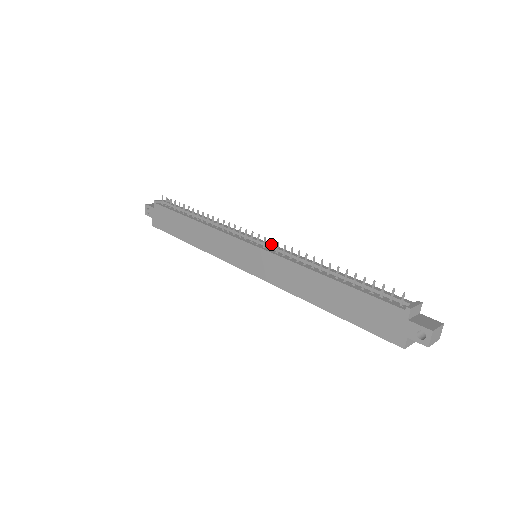
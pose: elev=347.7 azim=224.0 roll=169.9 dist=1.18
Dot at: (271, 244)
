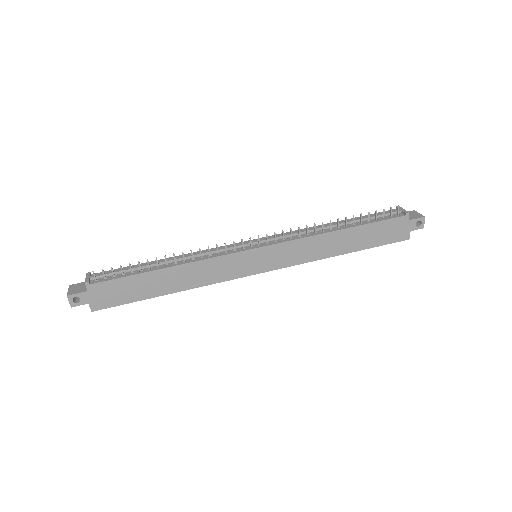
Dot at: (275, 236)
